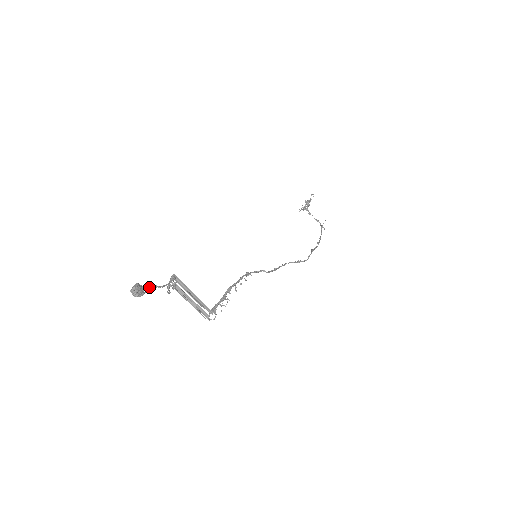
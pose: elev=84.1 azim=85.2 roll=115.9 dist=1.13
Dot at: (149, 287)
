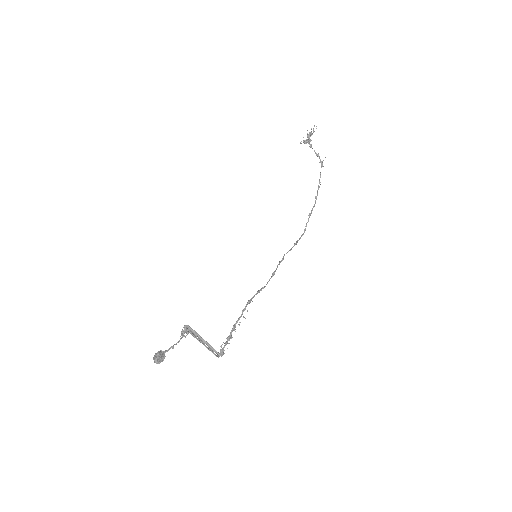
Dot at: (168, 350)
